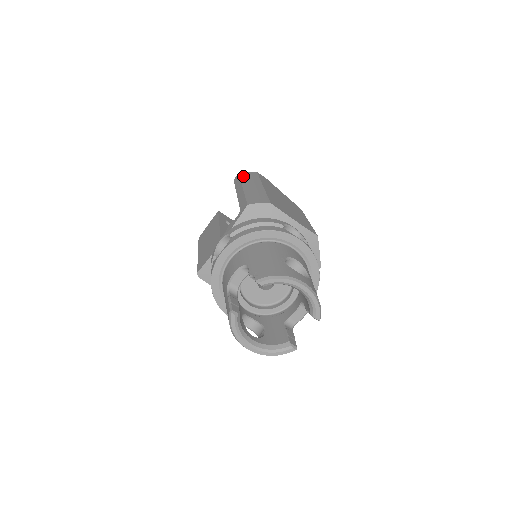
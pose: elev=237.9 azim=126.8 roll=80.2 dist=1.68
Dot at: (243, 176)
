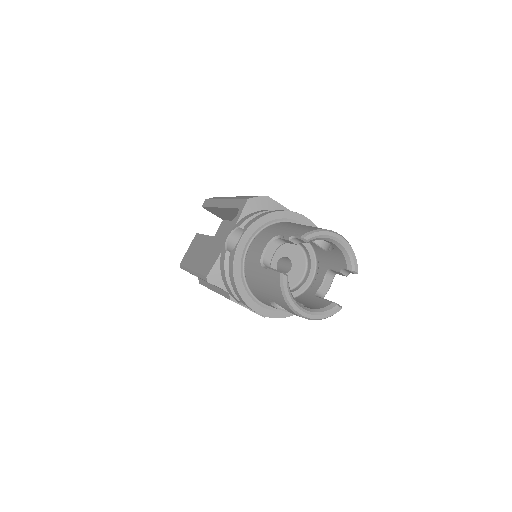
Dot at: (214, 198)
